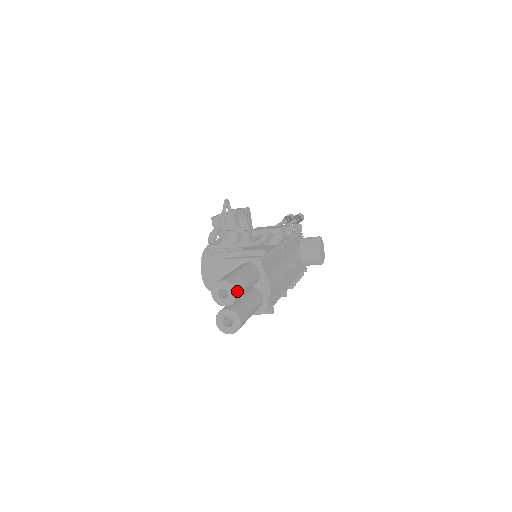
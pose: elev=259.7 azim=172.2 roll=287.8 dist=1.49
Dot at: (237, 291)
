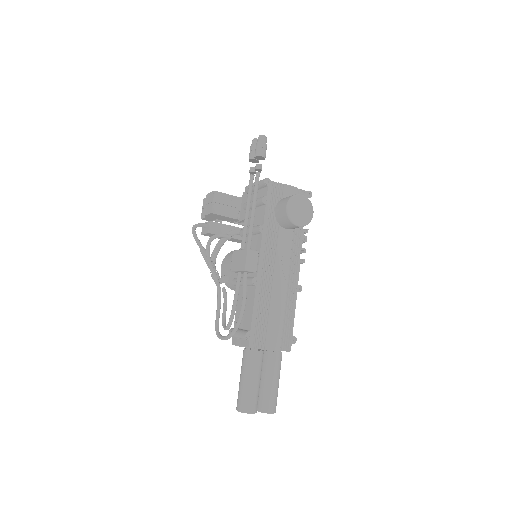
Dot at: (251, 410)
